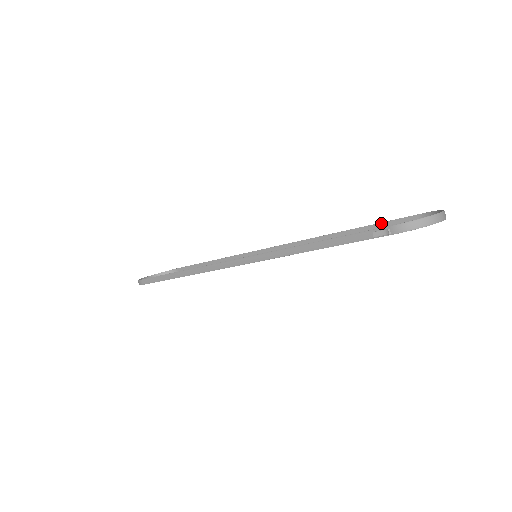
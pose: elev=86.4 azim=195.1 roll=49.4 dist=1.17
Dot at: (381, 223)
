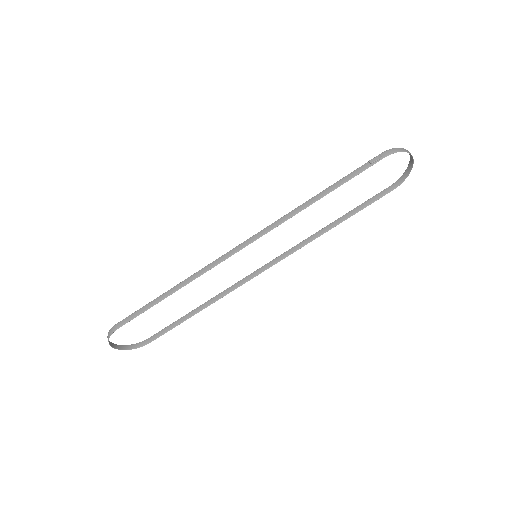
Dot at: (363, 203)
